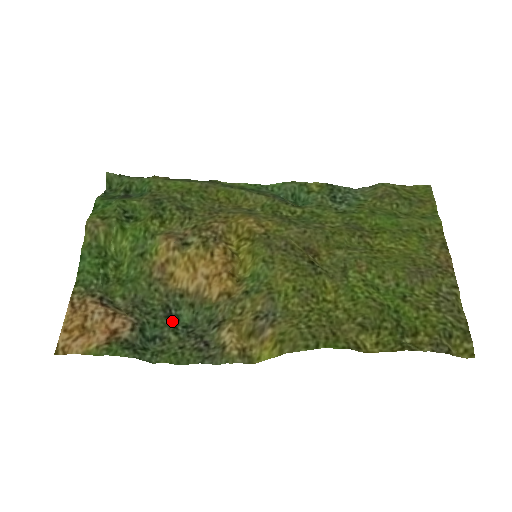
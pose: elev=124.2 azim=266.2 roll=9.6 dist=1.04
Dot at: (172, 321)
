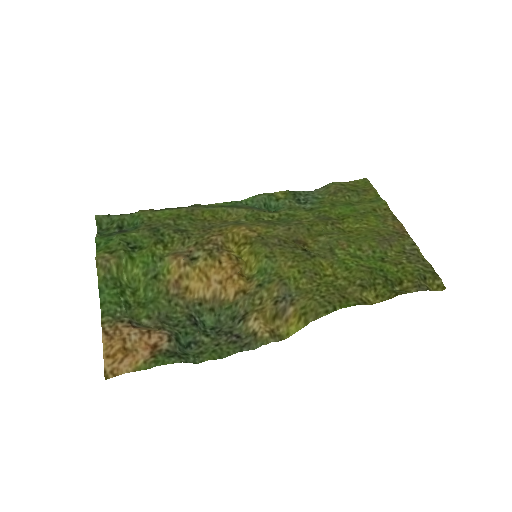
Dot at: (199, 327)
